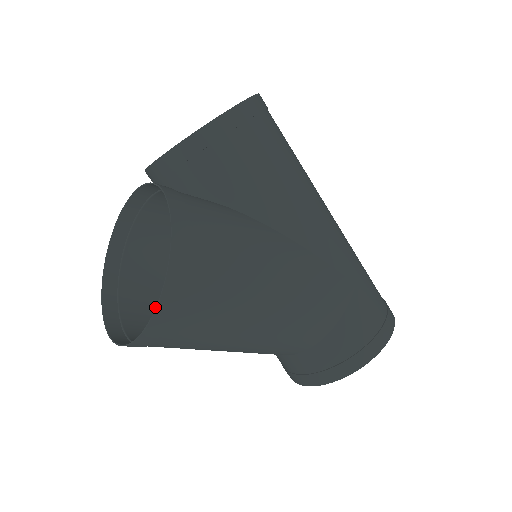
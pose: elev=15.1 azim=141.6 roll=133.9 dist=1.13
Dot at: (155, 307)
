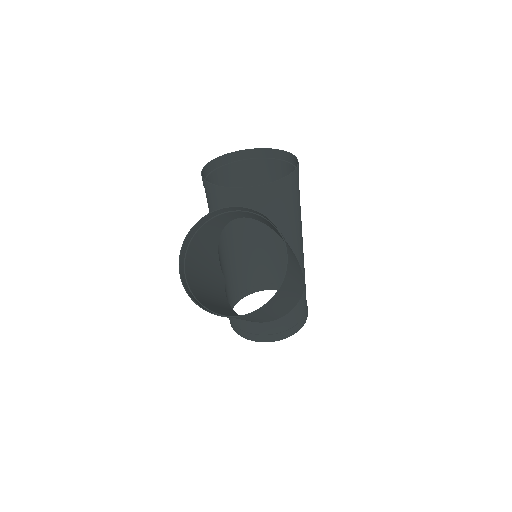
Dot at: (197, 284)
